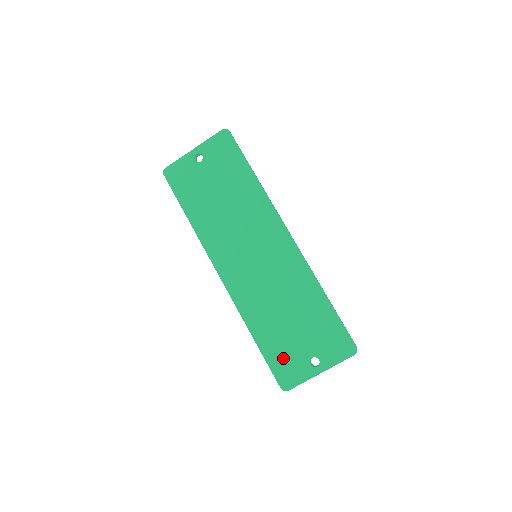
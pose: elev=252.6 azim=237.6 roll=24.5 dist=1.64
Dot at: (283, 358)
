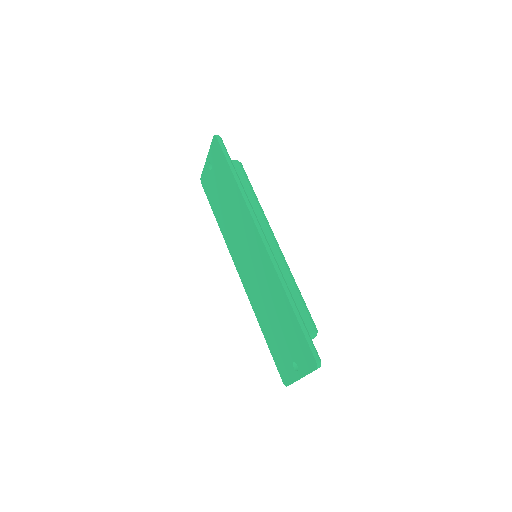
Dot at: (279, 356)
